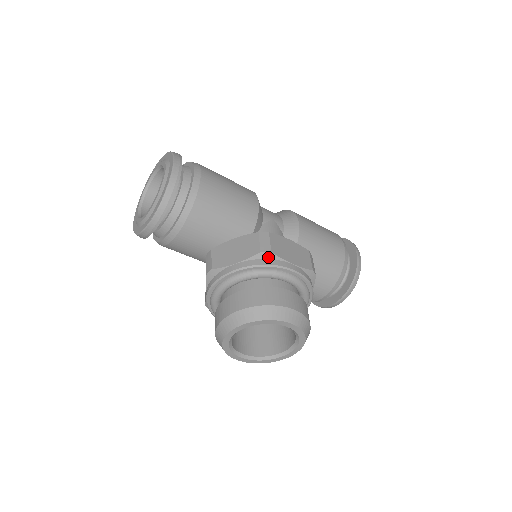
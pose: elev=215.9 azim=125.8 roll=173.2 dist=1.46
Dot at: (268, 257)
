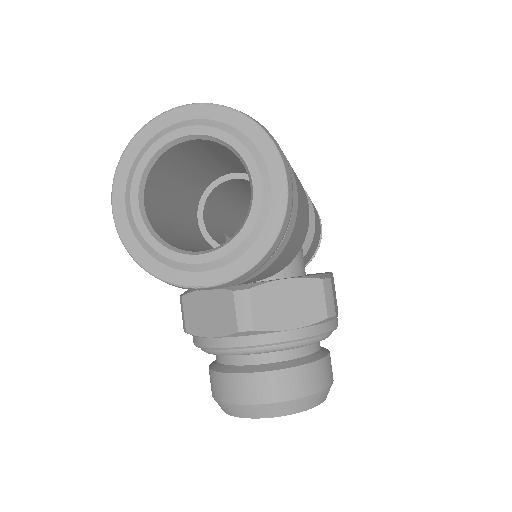
Dot at: (329, 320)
